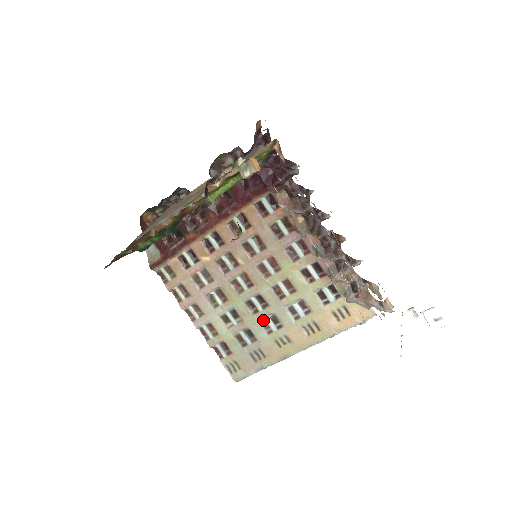
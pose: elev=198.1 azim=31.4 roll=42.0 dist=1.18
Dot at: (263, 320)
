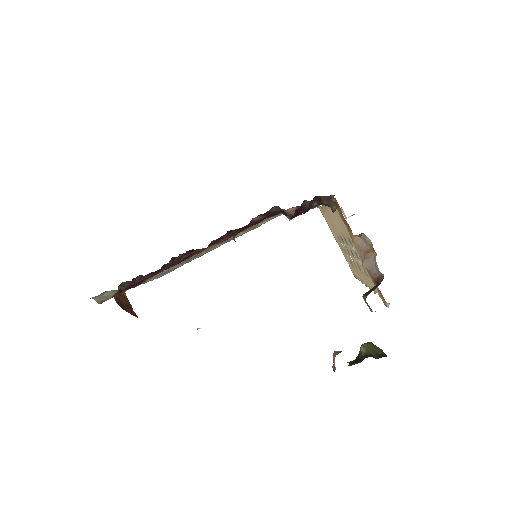
Dot at: occluded
